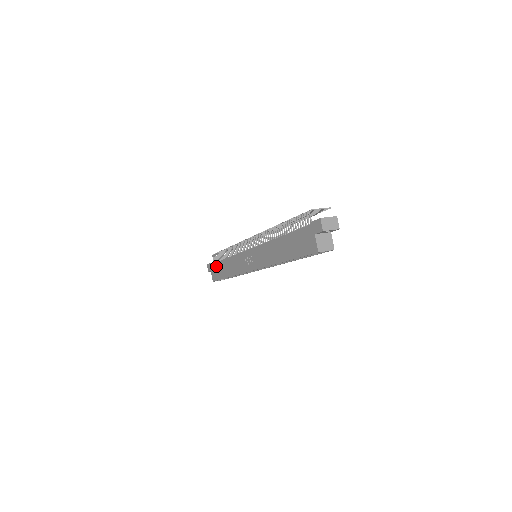
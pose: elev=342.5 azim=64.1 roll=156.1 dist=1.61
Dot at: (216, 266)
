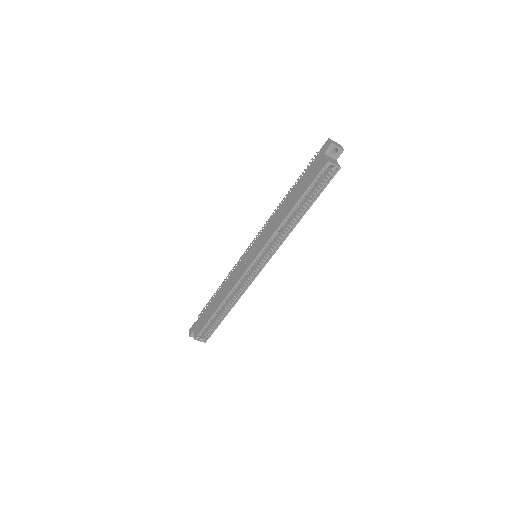
Dot at: (203, 315)
